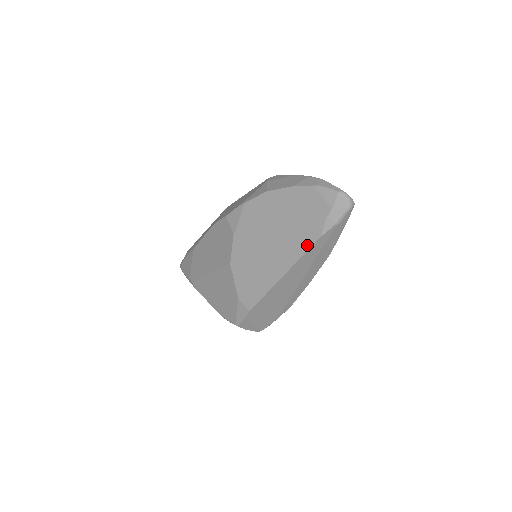
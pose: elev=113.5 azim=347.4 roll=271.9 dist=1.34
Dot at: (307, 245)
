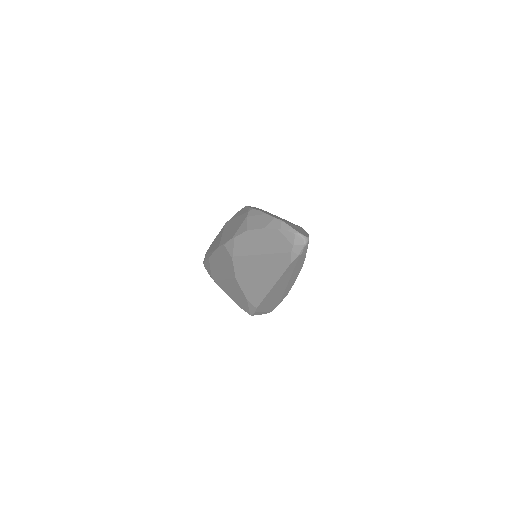
Dot at: (283, 269)
